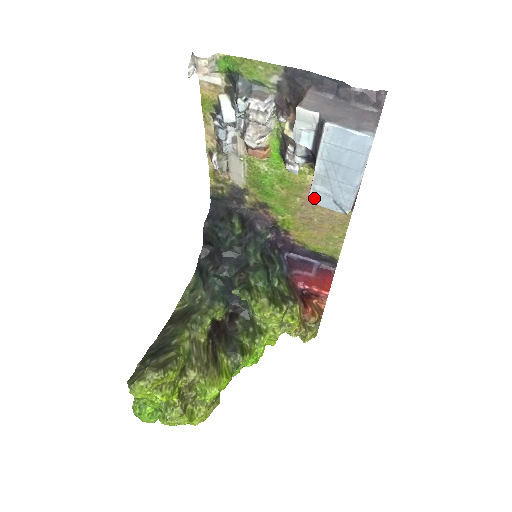
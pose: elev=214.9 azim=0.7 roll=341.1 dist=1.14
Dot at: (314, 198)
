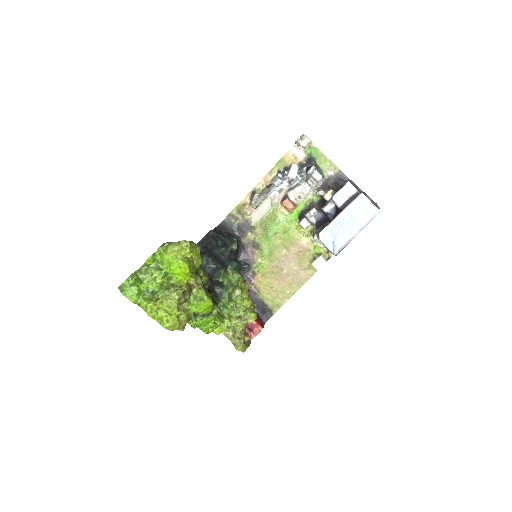
Dot at: (323, 235)
